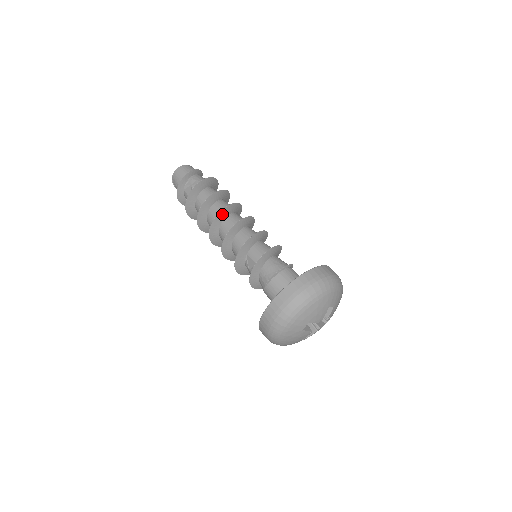
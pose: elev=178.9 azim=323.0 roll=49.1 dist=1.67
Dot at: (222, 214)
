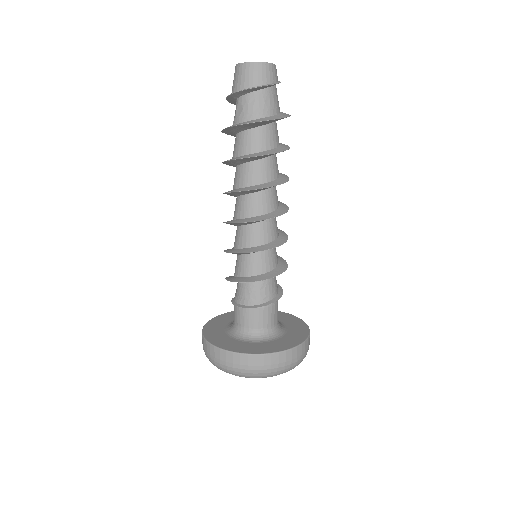
Dot at: (233, 193)
